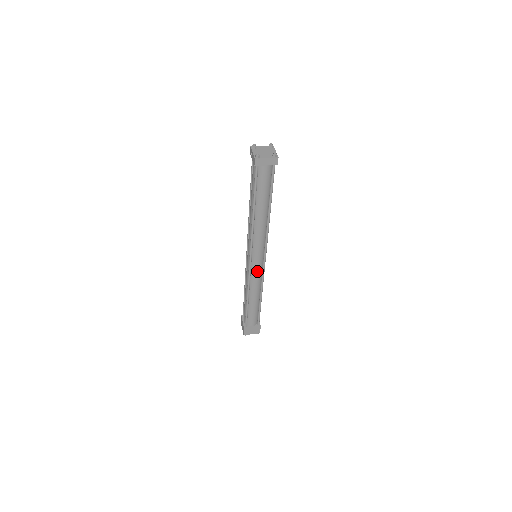
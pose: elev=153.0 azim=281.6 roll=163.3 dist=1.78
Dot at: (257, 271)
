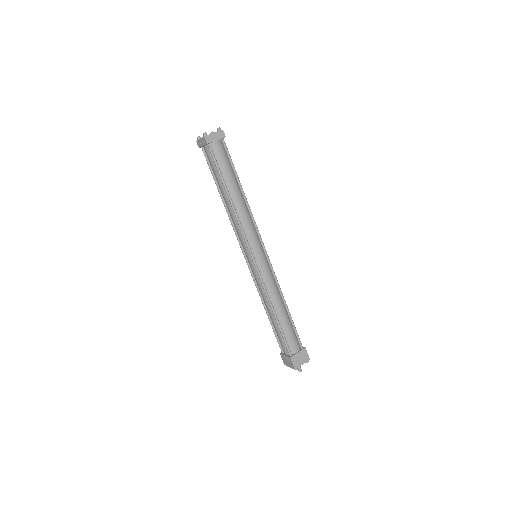
Dot at: (265, 269)
